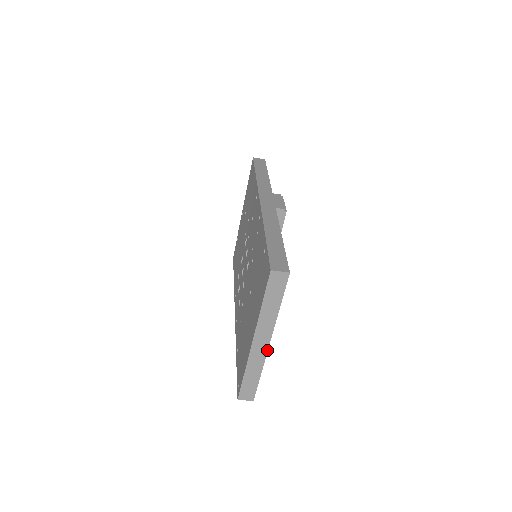
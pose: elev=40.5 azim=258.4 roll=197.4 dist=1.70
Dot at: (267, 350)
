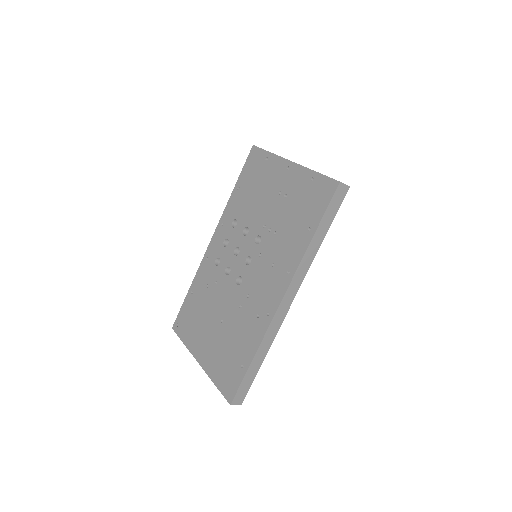
Dot at: occluded
